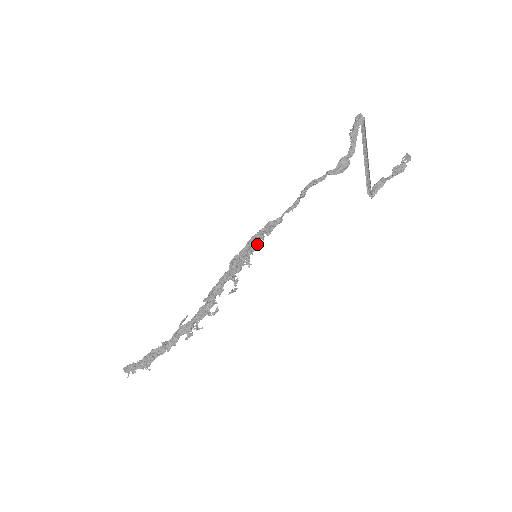
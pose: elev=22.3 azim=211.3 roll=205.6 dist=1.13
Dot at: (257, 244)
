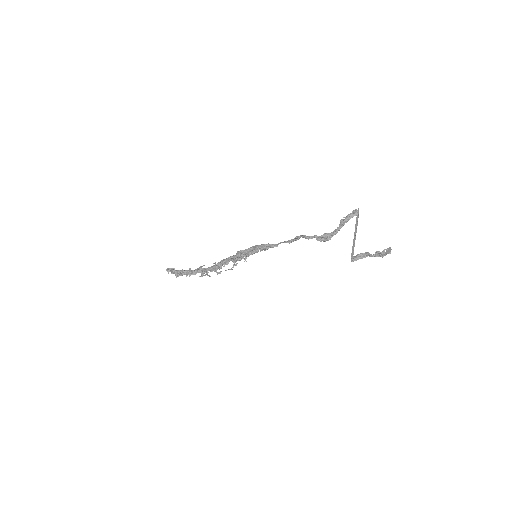
Dot at: (254, 252)
